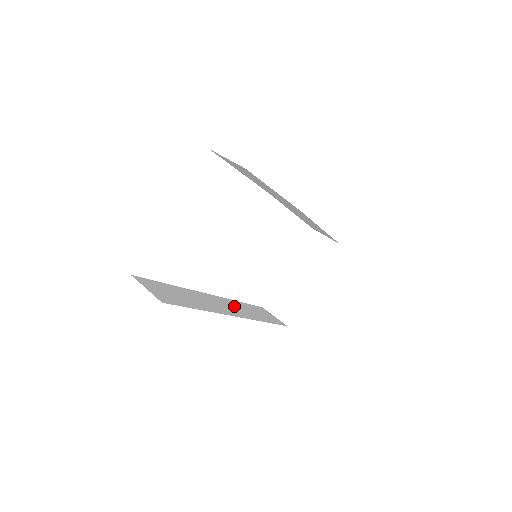
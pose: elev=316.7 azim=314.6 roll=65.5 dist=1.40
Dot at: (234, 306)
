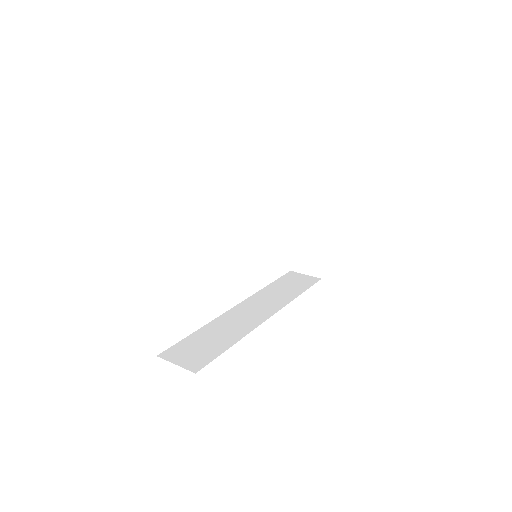
Dot at: (263, 301)
